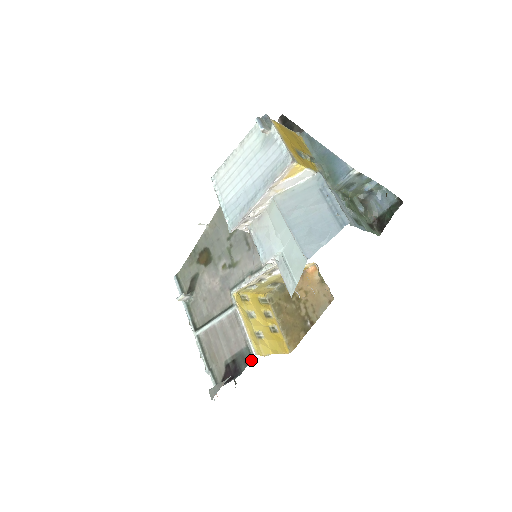
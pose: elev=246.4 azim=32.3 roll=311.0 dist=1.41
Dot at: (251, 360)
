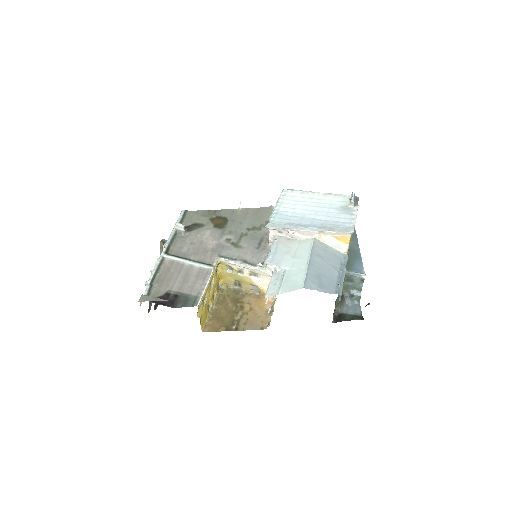
Dot at: (191, 306)
